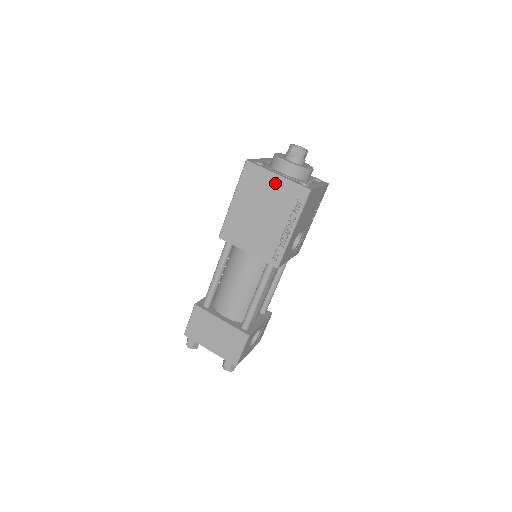
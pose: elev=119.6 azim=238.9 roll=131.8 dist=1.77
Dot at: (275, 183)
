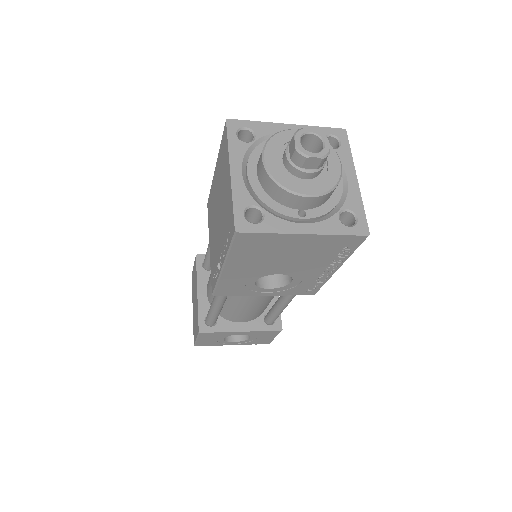
Dot at: (227, 182)
